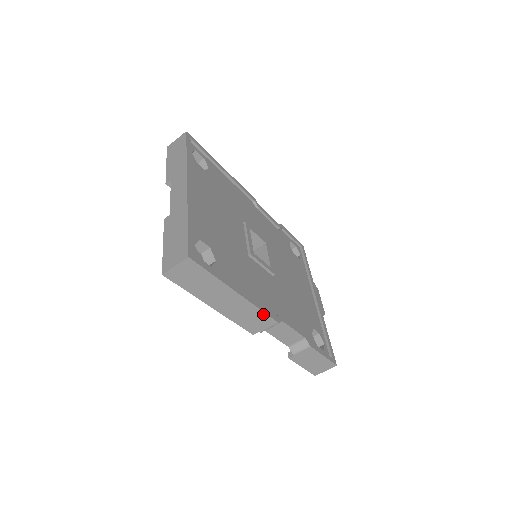
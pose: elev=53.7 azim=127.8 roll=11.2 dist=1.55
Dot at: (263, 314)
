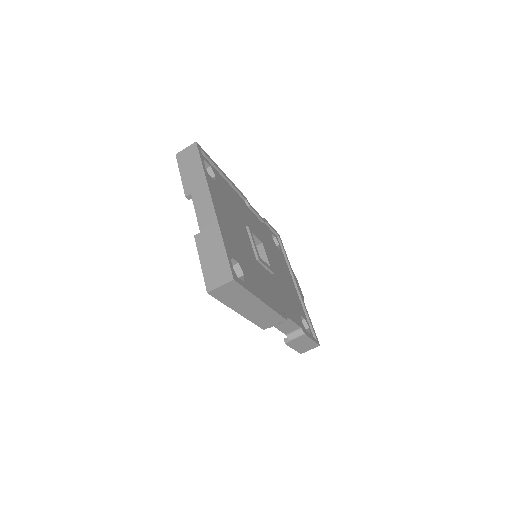
Dot at: (277, 315)
